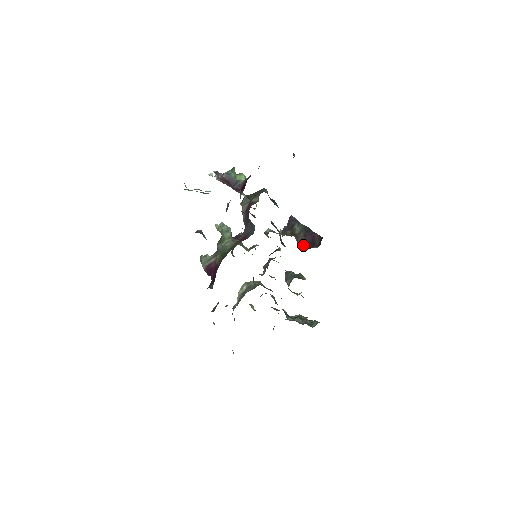
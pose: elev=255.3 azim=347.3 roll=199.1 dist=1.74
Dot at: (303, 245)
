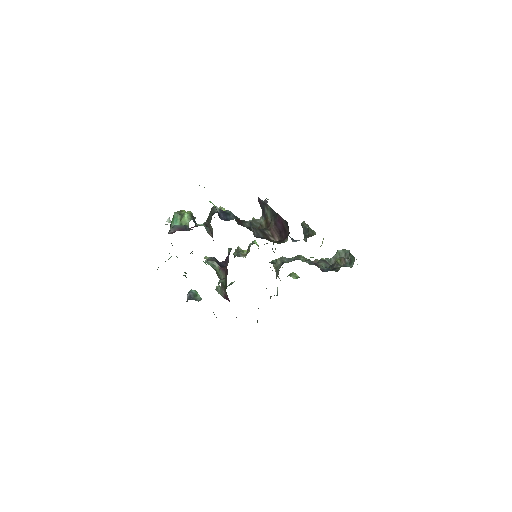
Dot at: (279, 236)
